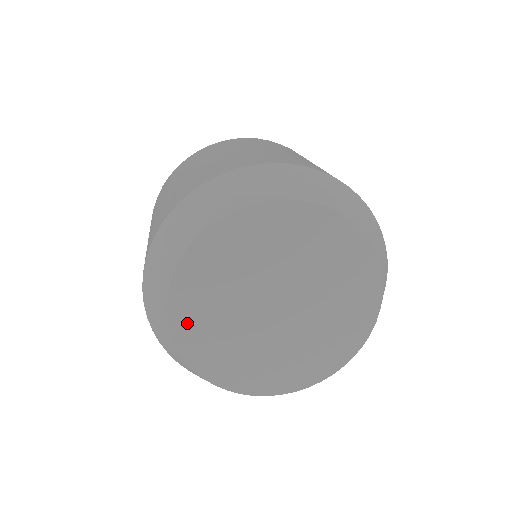
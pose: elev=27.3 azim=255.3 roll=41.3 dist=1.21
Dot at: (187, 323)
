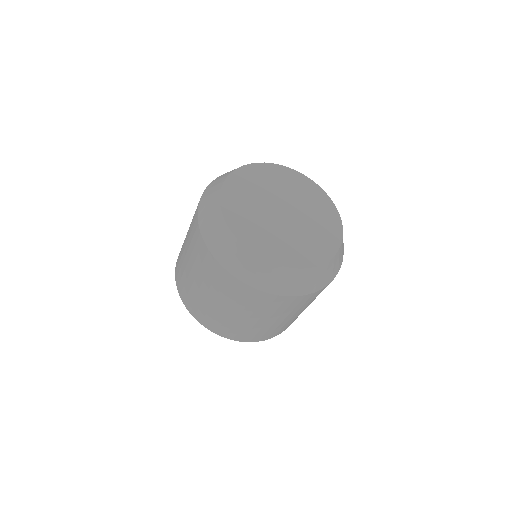
Dot at: (231, 205)
